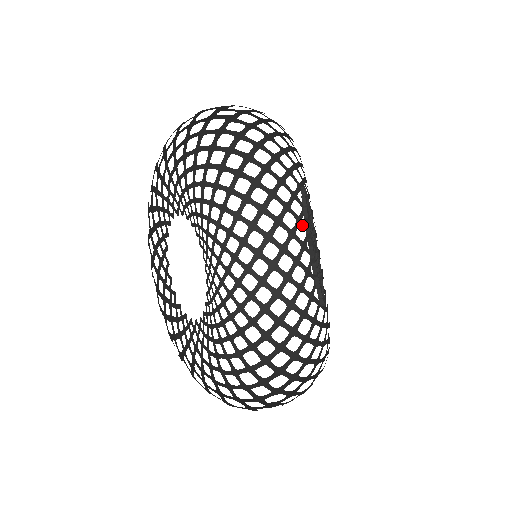
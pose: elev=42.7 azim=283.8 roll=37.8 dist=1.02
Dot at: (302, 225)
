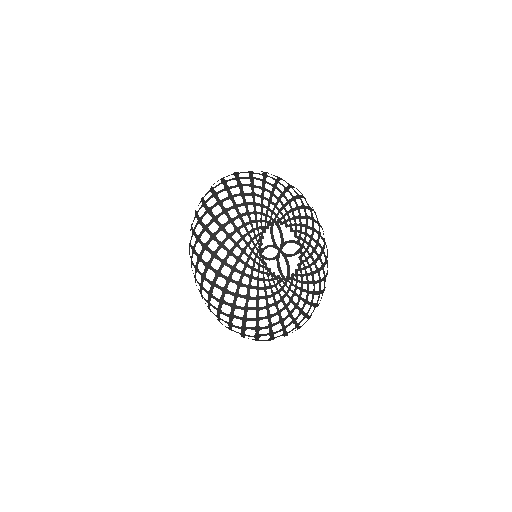
Dot at: (236, 210)
